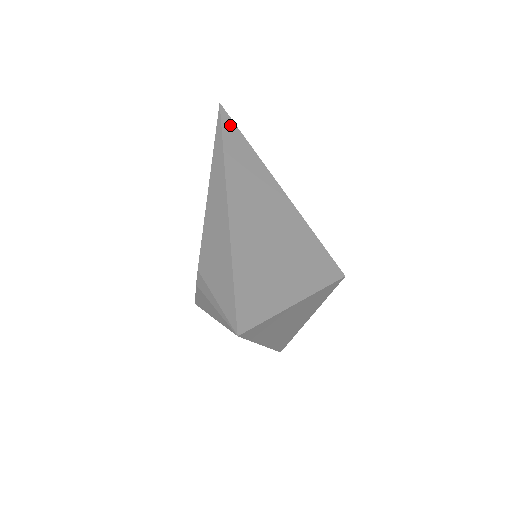
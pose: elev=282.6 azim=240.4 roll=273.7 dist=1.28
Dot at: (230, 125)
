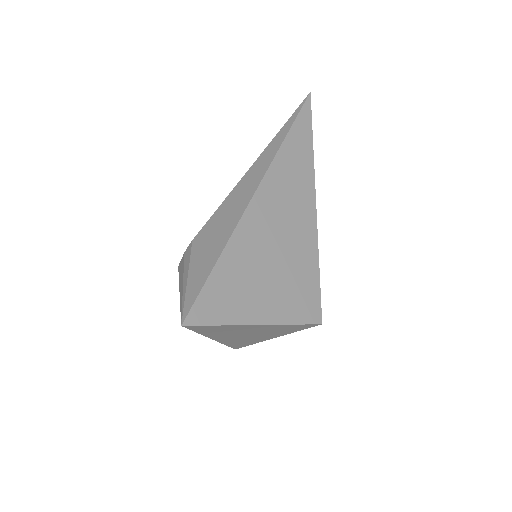
Dot at: (306, 119)
